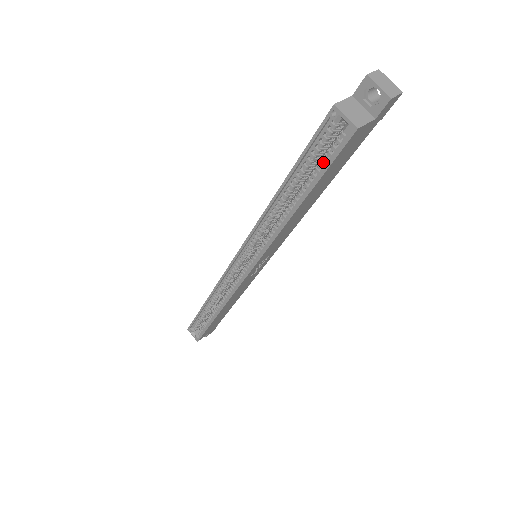
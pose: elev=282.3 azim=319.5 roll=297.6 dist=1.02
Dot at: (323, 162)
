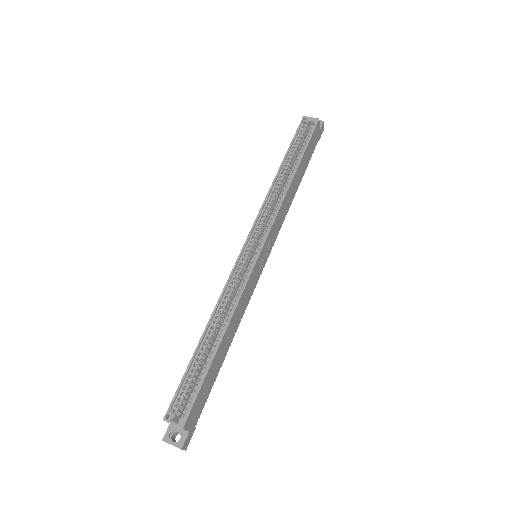
Dot at: (304, 143)
